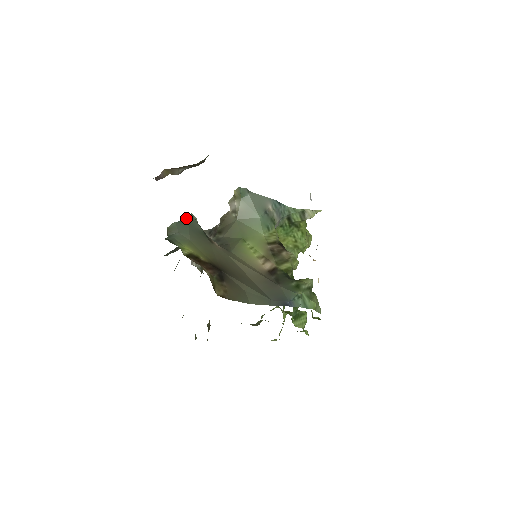
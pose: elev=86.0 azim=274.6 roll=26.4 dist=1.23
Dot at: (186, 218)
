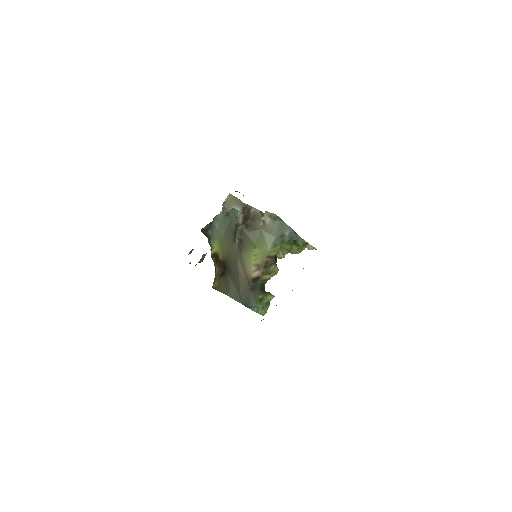
Dot at: (231, 214)
